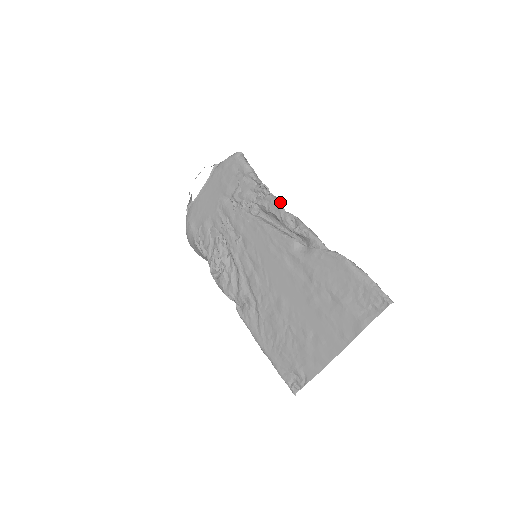
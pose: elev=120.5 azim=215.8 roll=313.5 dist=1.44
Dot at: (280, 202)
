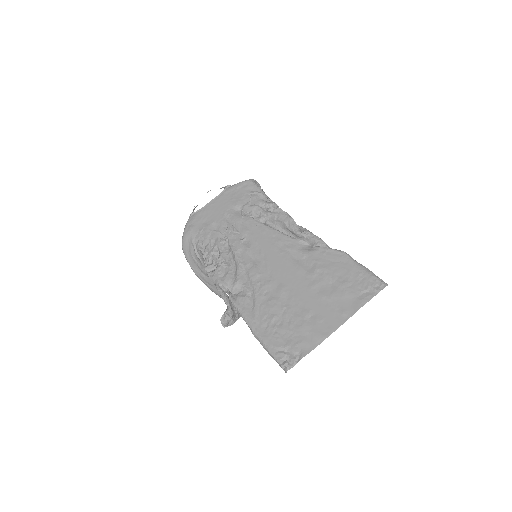
Dot at: occluded
